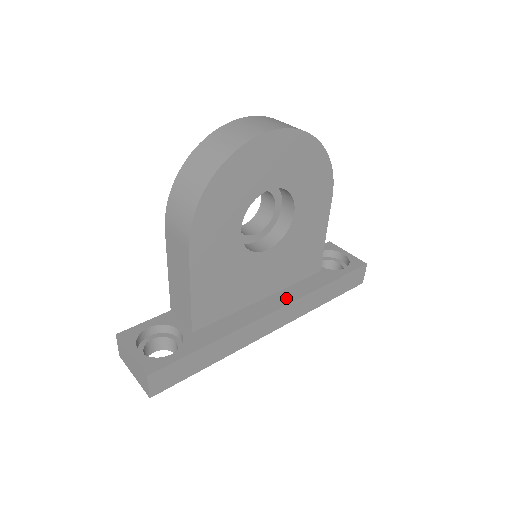
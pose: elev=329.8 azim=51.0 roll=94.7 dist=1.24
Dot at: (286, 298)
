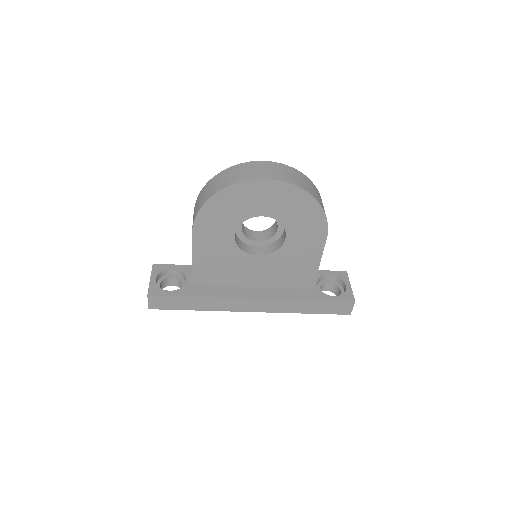
Dot at: (269, 294)
